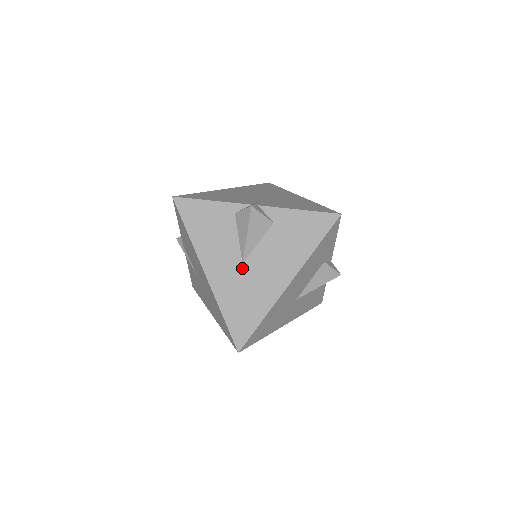
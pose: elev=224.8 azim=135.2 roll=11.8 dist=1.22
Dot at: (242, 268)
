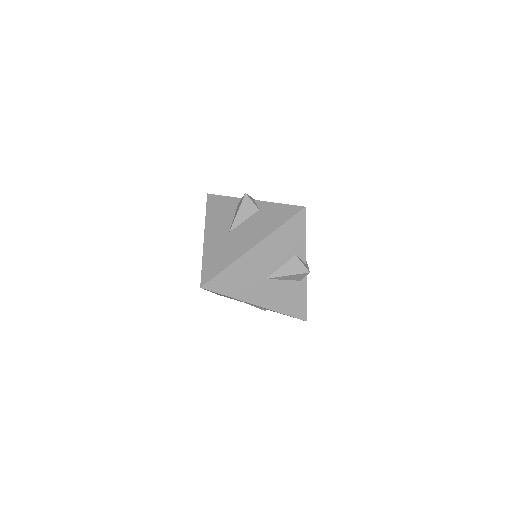
Dot at: (228, 235)
